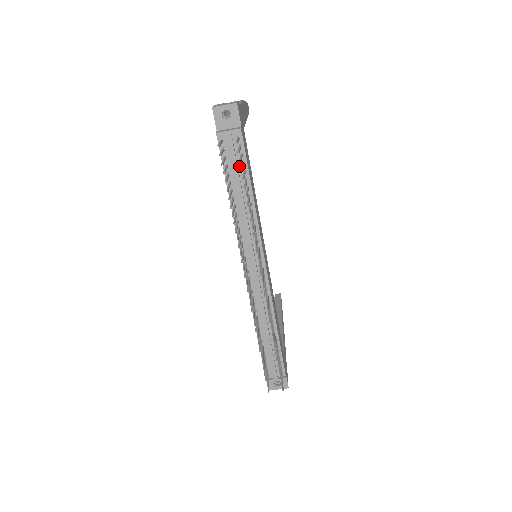
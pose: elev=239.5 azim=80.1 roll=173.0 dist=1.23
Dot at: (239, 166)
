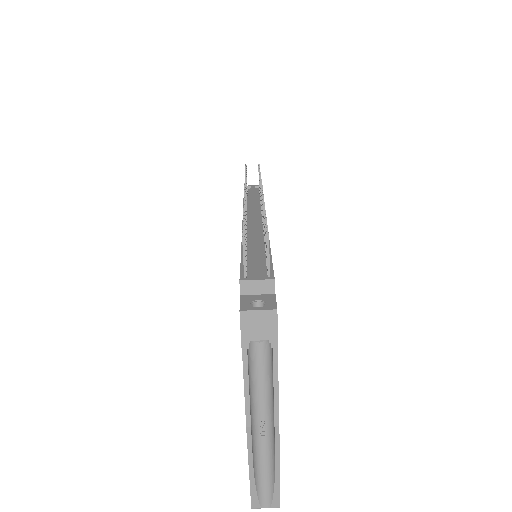
Dot at: (256, 194)
